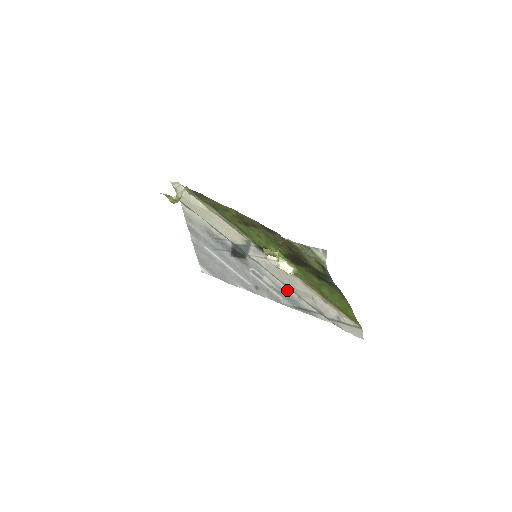
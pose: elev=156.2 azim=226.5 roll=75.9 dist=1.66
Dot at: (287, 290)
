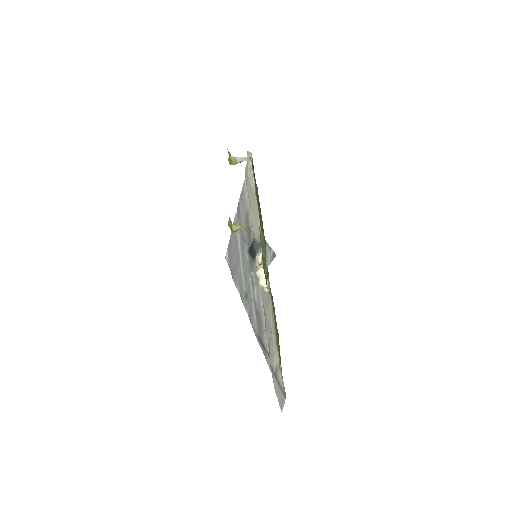
Dot at: (262, 313)
